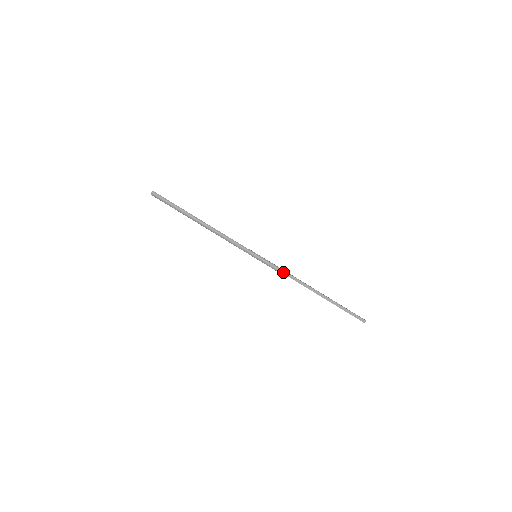
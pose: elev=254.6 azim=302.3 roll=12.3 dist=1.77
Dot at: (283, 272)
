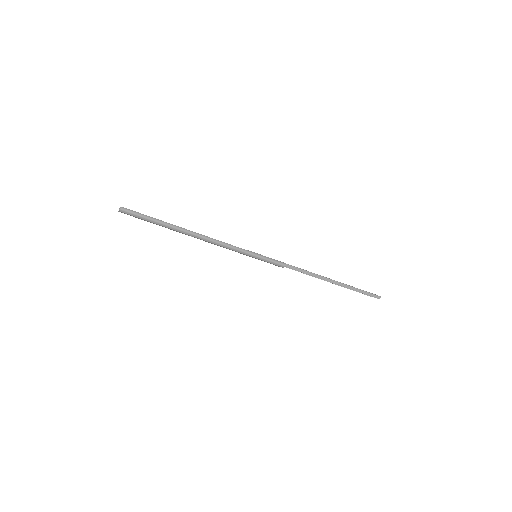
Dot at: (289, 267)
